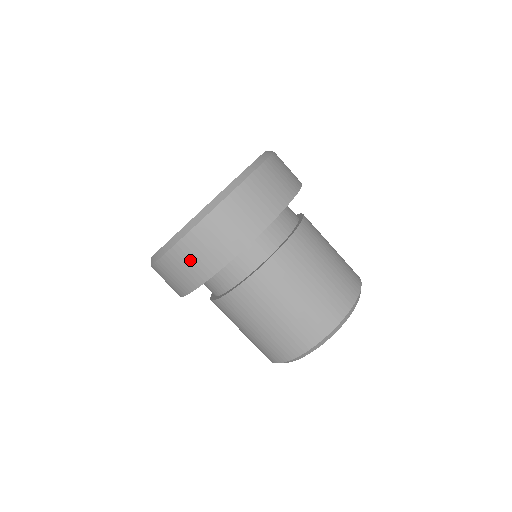
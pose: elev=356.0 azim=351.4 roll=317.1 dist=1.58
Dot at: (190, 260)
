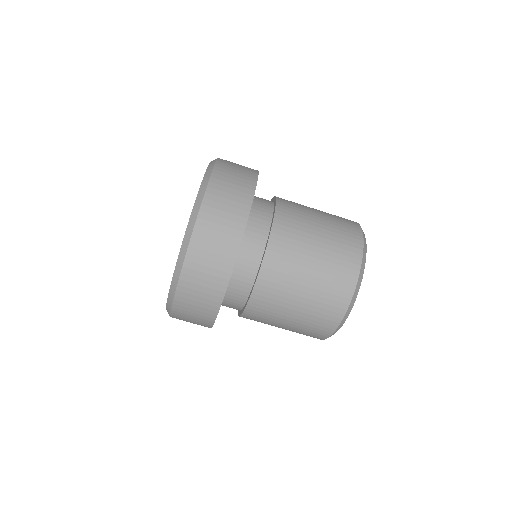
Dot at: (189, 320)
